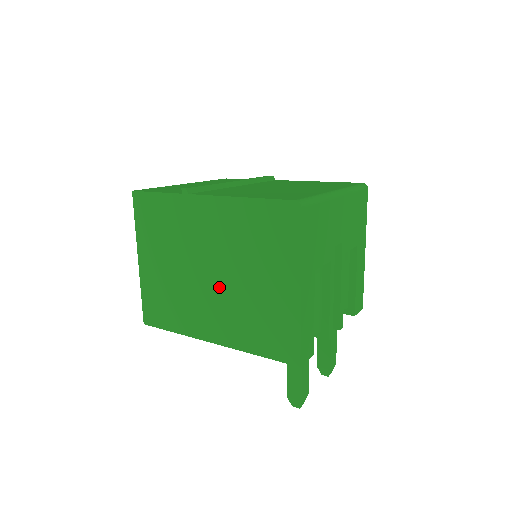
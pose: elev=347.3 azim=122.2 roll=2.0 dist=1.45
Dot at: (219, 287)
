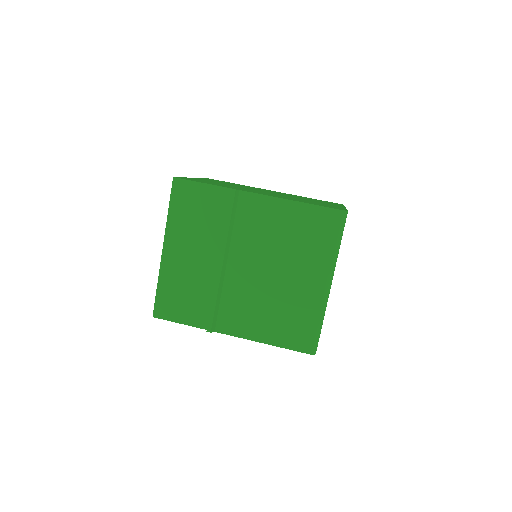
Dot at: occluded
